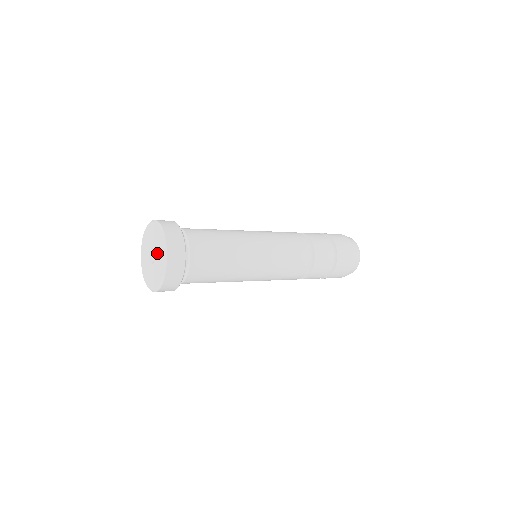
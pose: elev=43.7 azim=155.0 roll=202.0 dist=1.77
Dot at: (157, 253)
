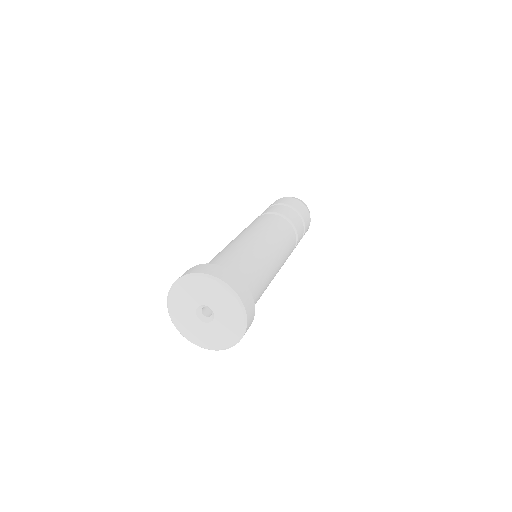
Dot at: (216, 304)
